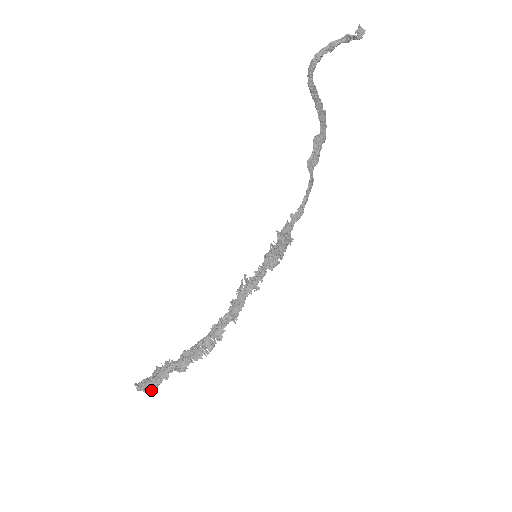
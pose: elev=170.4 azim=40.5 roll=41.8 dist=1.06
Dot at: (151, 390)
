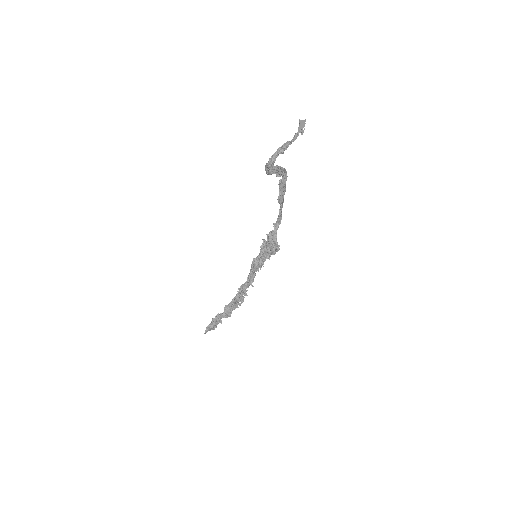
Dot at: (214, 328)
